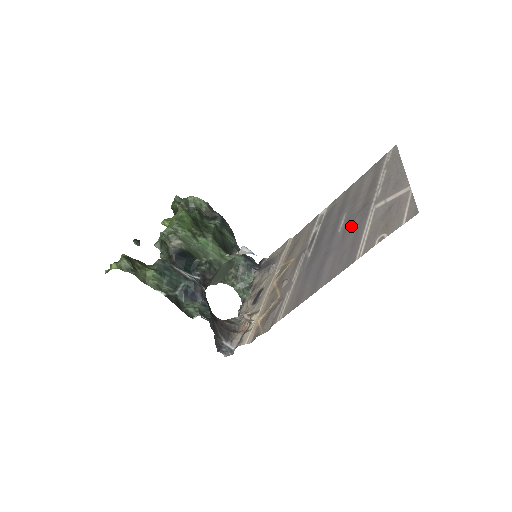
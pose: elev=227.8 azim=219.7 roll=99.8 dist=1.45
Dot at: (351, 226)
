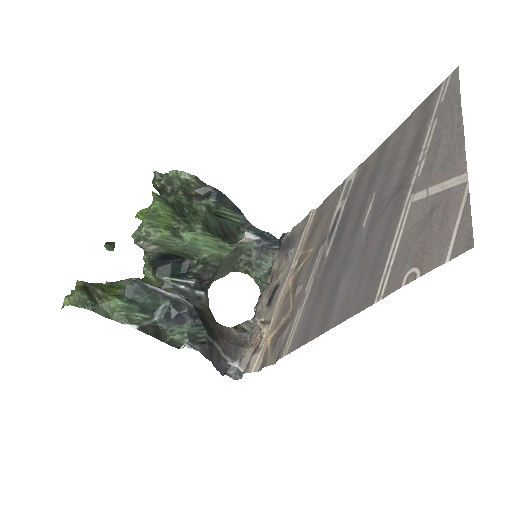
Dot at: (378, 224)
